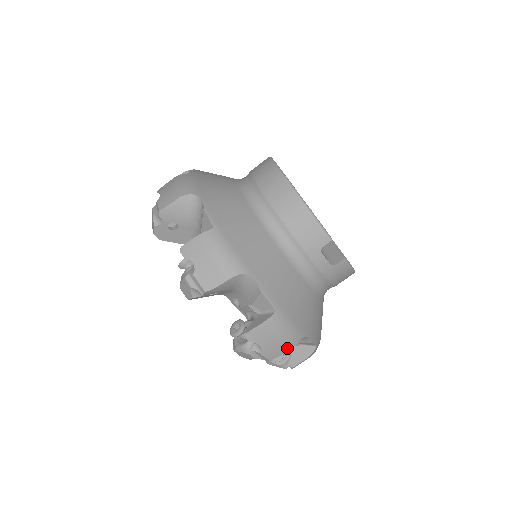
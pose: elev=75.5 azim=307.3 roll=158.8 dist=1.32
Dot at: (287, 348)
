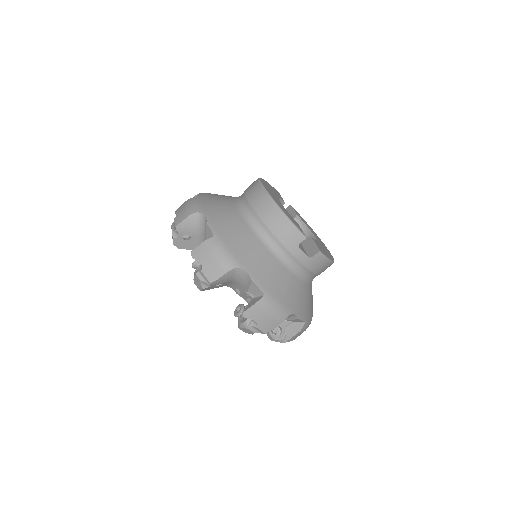
Dot at: (278, 323)
